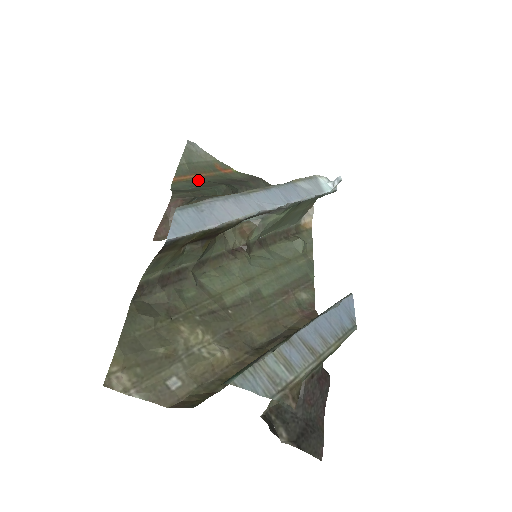
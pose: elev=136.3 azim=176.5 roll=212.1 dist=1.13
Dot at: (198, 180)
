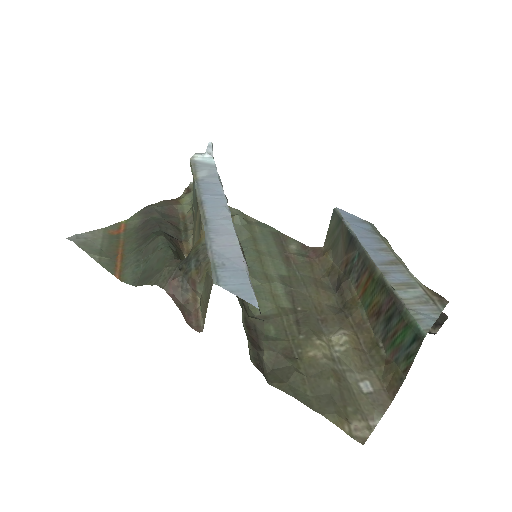
Dot at: (128, 257)
